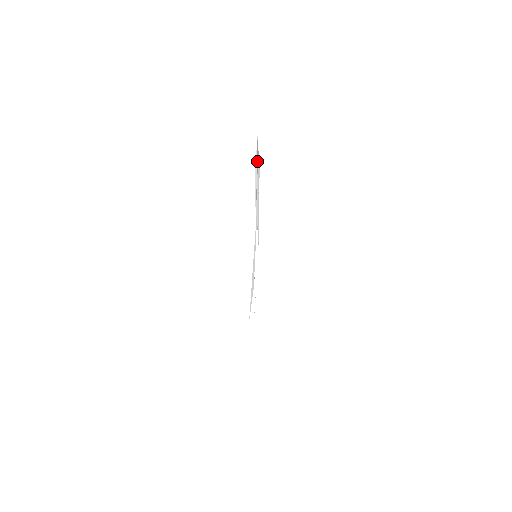
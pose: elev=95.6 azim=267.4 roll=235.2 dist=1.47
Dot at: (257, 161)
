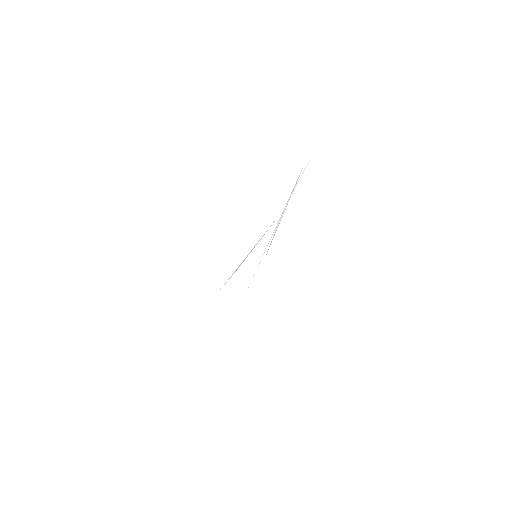
Dot at: occluded
